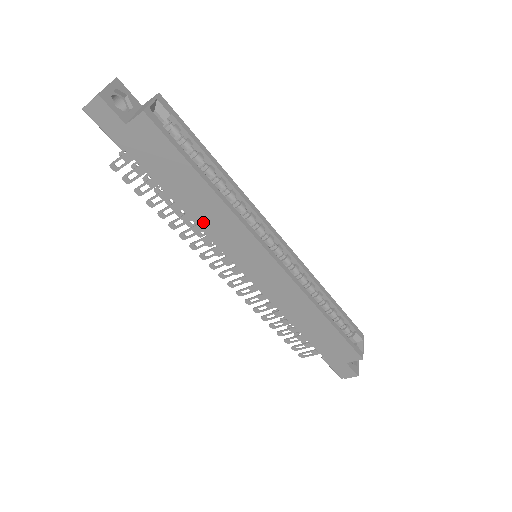
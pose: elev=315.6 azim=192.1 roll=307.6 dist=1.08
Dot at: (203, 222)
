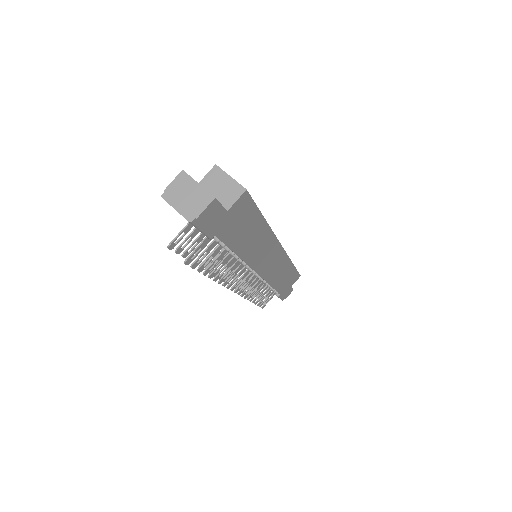
Dot at: (249, 256)
